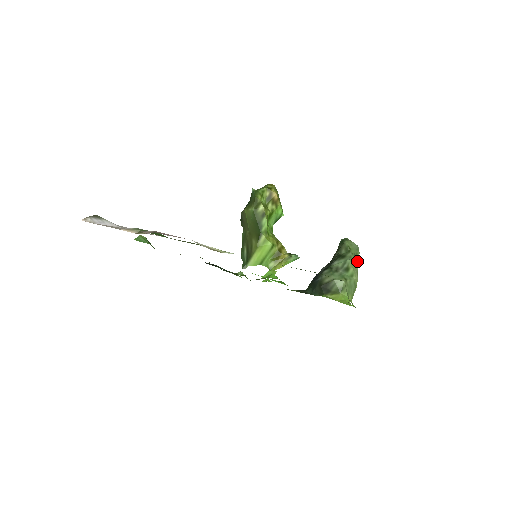
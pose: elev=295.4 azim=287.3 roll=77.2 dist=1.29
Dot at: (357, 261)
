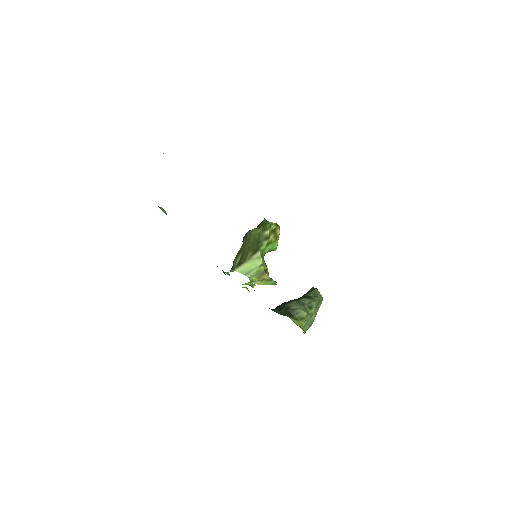
Dot at: (319, 307)
